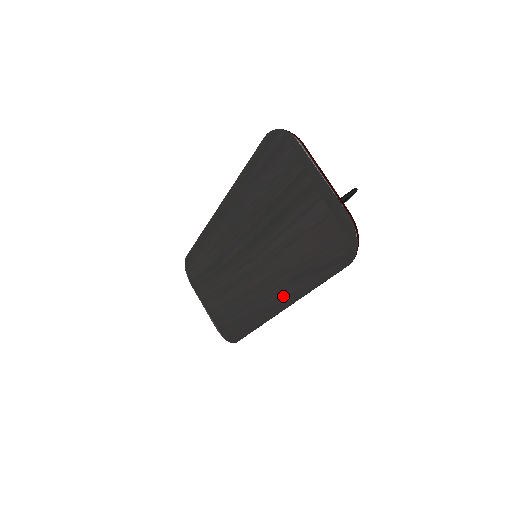
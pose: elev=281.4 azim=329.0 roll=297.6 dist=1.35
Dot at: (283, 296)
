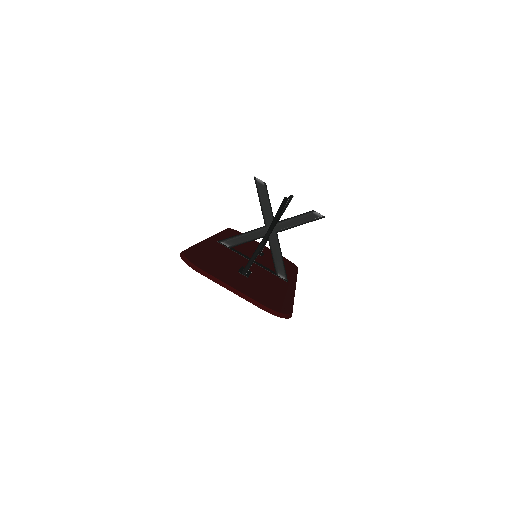
Dot at: occluded
